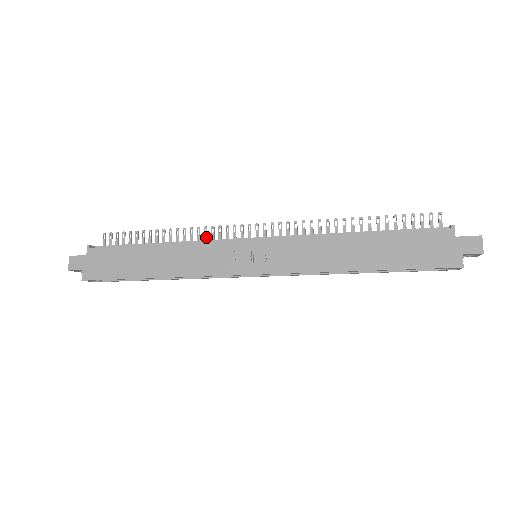
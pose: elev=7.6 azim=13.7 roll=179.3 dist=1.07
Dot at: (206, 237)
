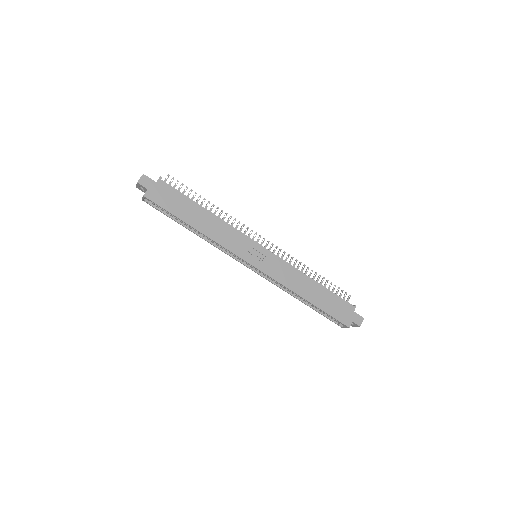
Dot at: occluded
